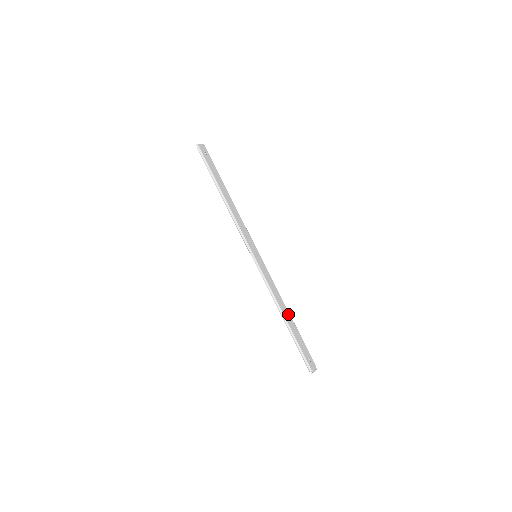
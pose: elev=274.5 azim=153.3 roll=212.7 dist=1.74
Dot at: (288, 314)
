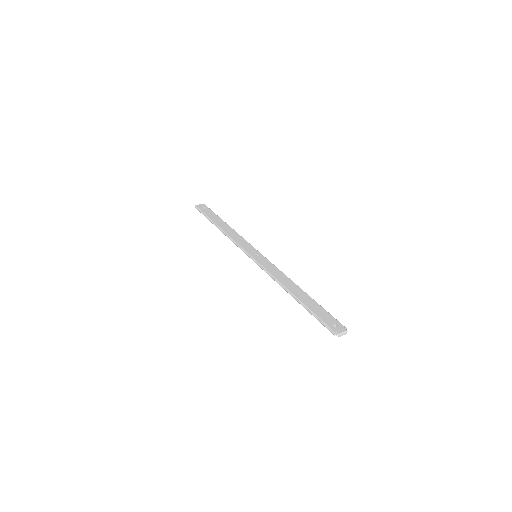
Dot at: (299, 290)
